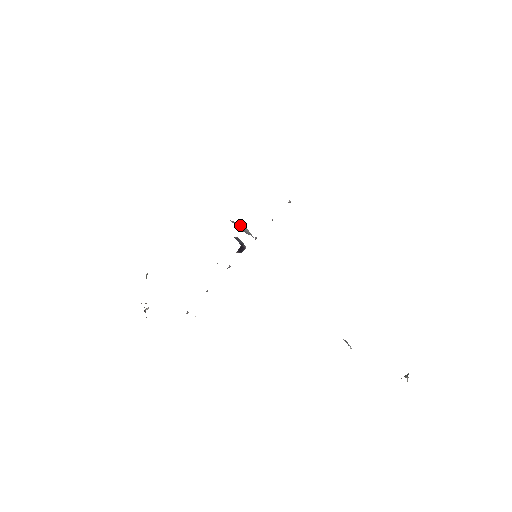
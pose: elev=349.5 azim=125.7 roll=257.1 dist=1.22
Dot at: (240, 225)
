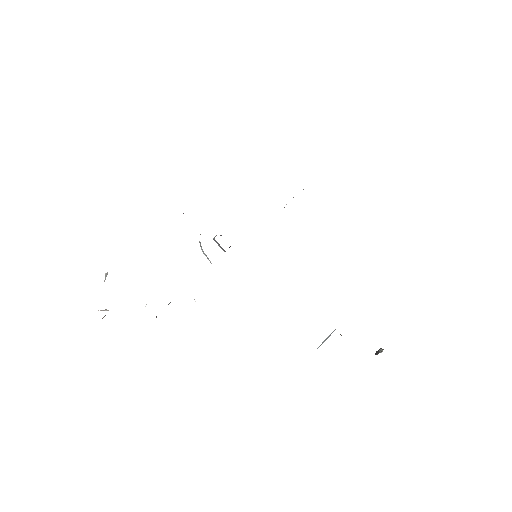
Dot at: occluded
